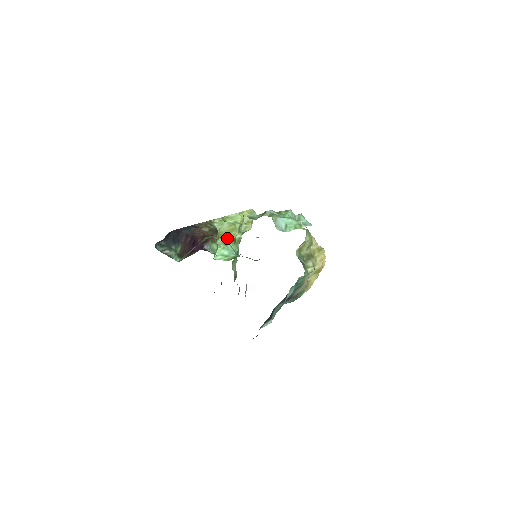
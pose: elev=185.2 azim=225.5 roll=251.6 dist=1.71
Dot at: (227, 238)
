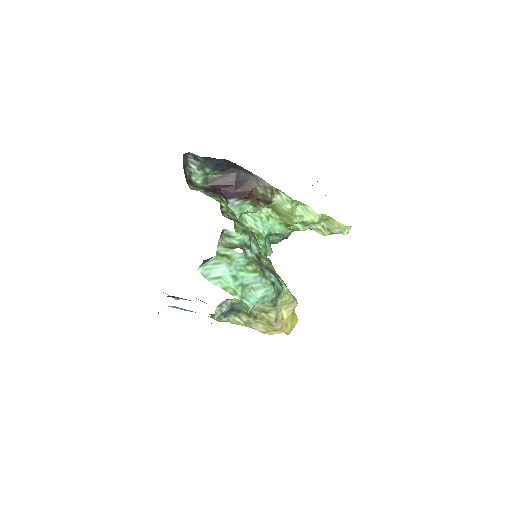
Dot at: (278, 216)
